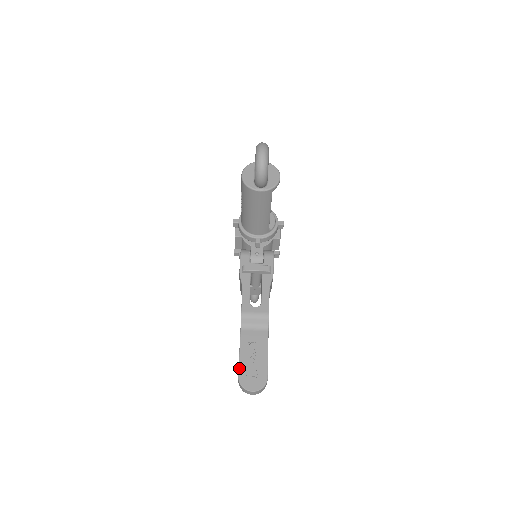
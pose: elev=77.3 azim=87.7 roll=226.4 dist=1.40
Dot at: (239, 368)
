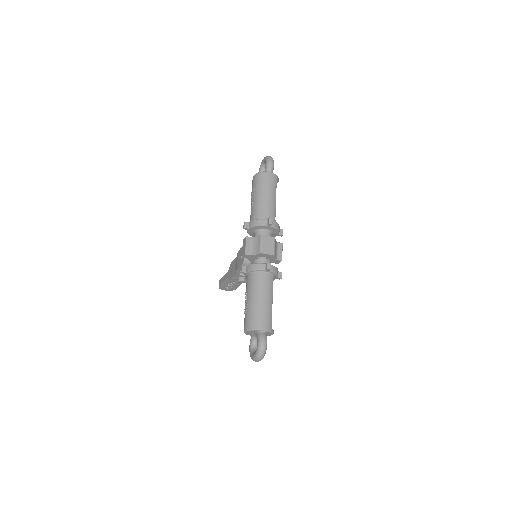
Dot at: (221, 286)
